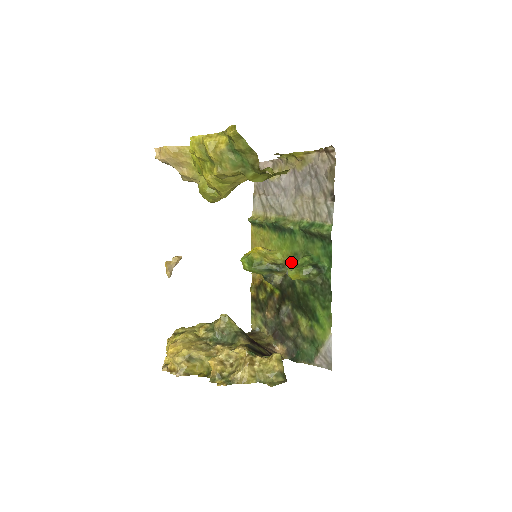
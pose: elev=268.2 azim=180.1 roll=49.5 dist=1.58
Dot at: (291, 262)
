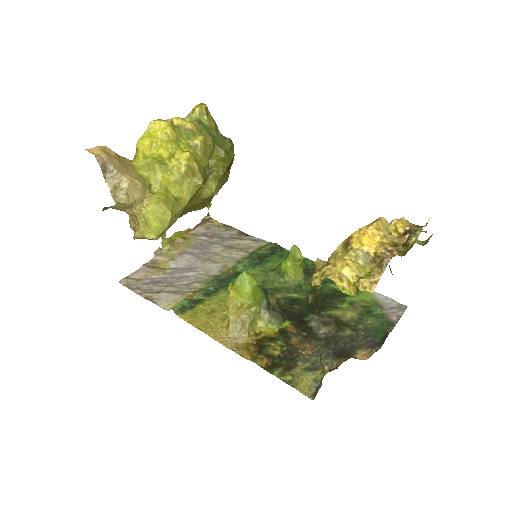
Dot at: occluded
